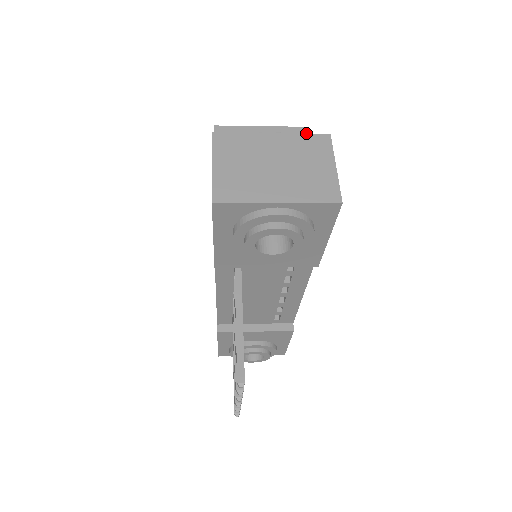
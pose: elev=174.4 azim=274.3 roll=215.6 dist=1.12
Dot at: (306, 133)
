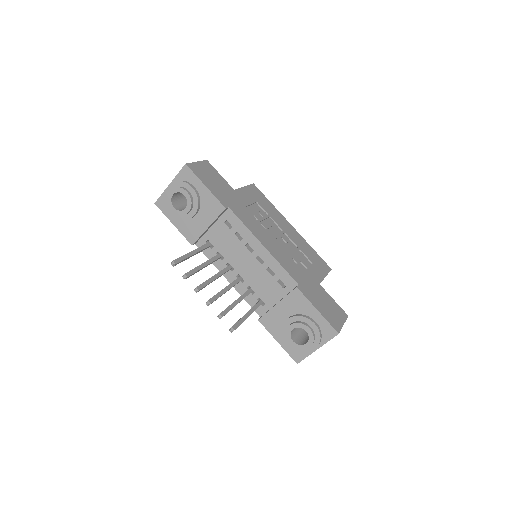
Dot at: (251, 184)
